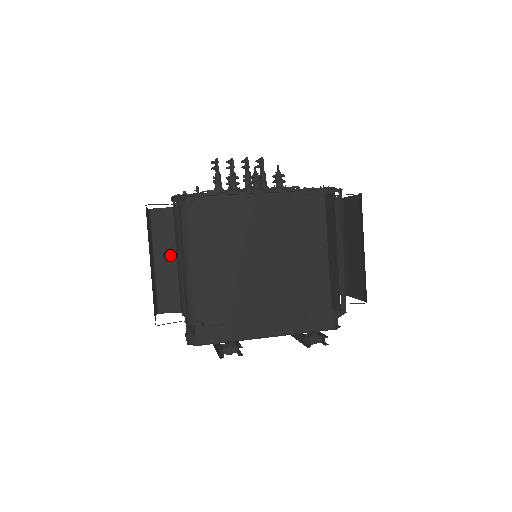
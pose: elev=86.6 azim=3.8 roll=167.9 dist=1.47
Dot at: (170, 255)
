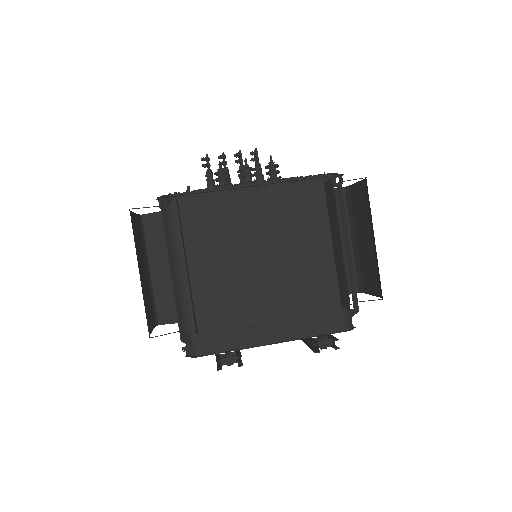
Dot at: (166, 262)
